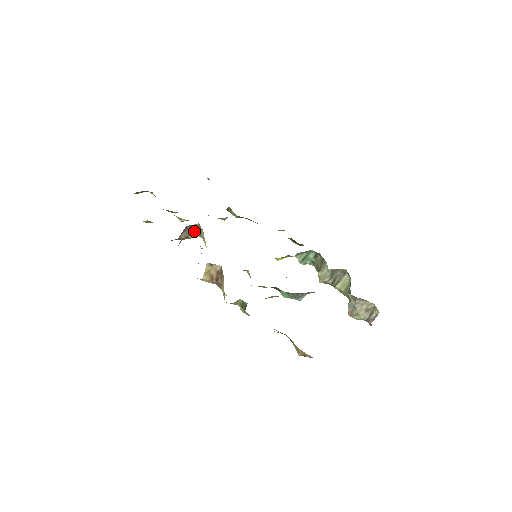
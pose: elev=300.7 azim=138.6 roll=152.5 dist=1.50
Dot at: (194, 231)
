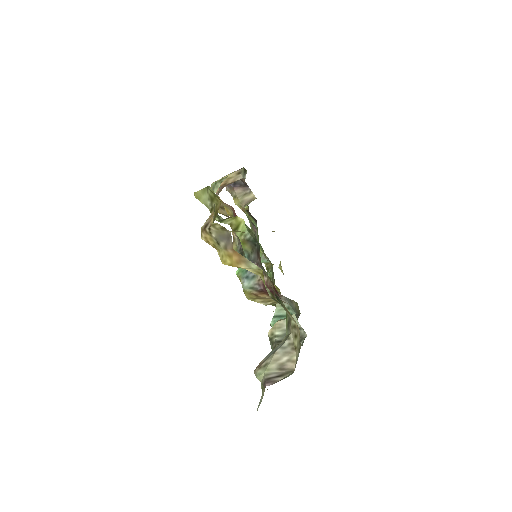
Dot at: (247, 199)
